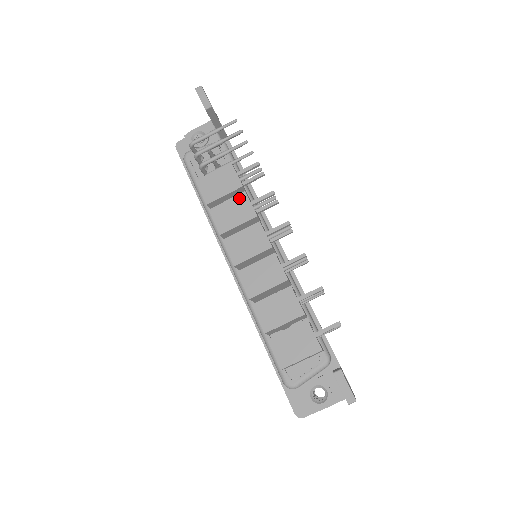
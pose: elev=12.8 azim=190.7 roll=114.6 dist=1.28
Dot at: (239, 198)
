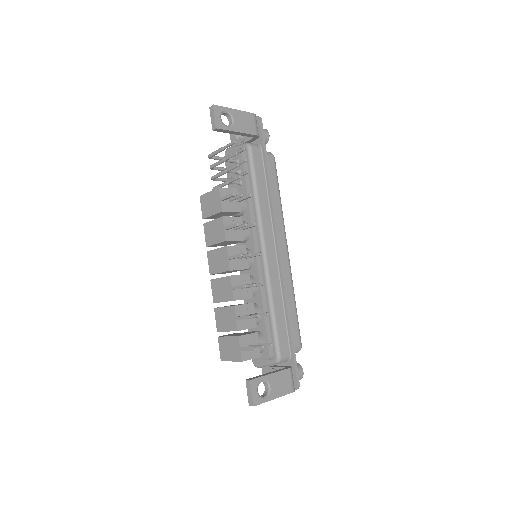
Dot at: (219, 221)
